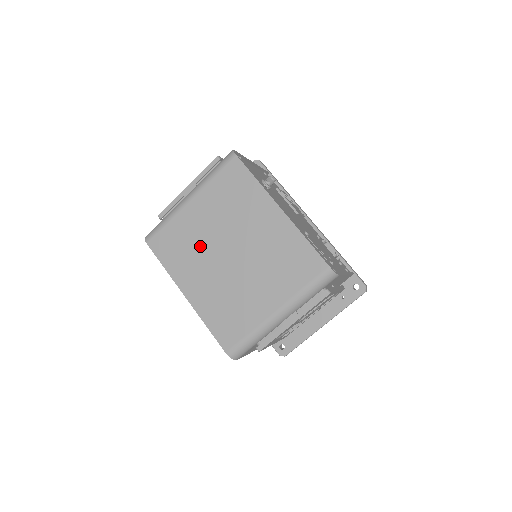
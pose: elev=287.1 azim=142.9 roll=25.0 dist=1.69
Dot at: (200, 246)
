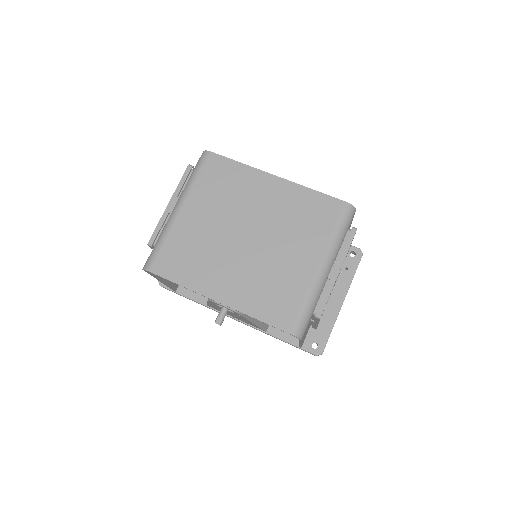
Dot at: (211, 245)
